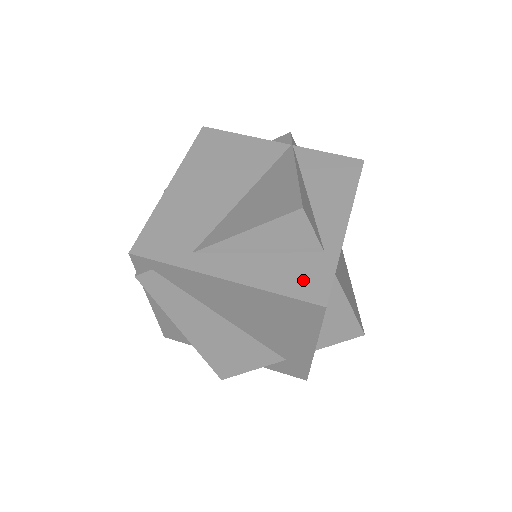
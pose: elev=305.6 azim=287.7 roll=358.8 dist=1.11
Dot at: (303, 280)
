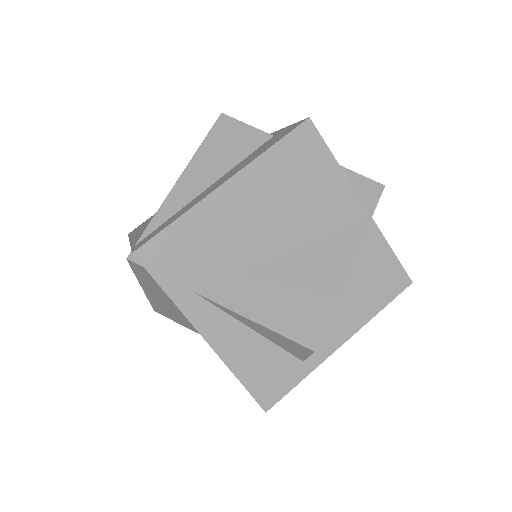
Dot at: (267, 378)
